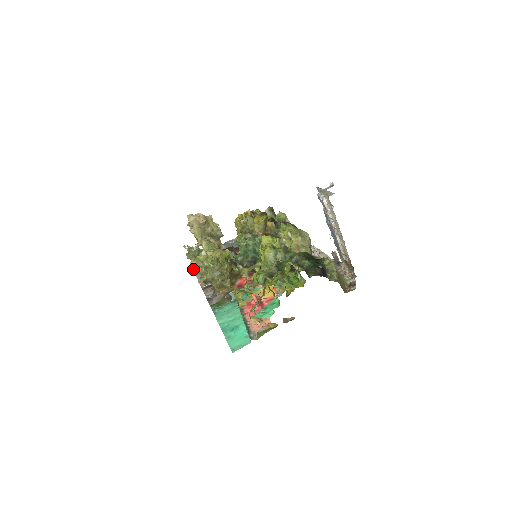
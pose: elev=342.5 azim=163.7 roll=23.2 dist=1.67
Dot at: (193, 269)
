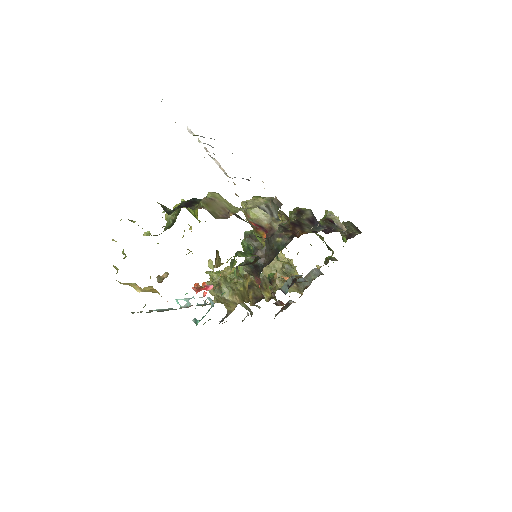
Dot at: (275, 316)
